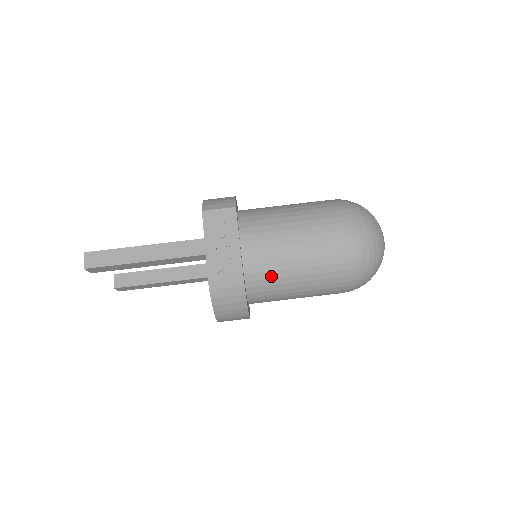
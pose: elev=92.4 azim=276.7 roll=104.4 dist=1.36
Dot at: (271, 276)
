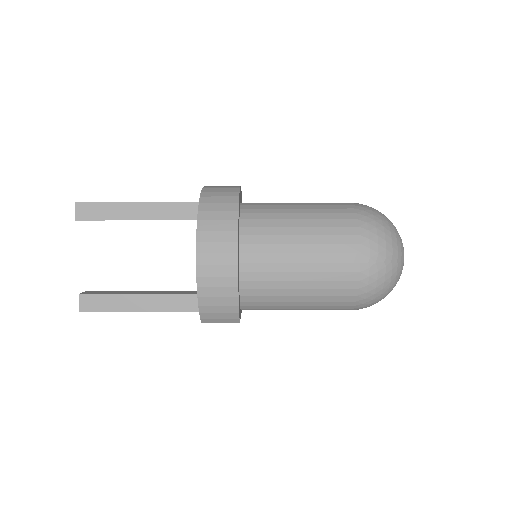
Dot at: occluded
